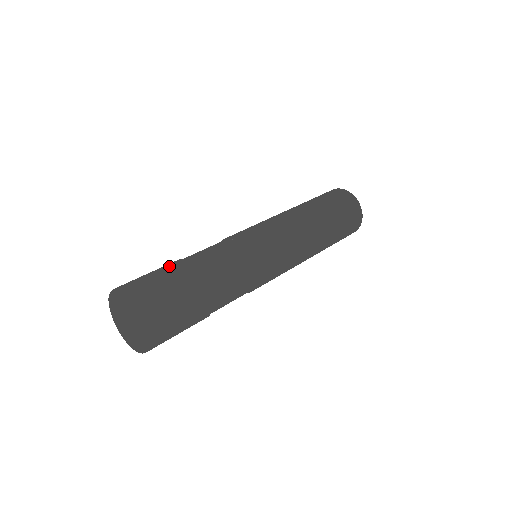
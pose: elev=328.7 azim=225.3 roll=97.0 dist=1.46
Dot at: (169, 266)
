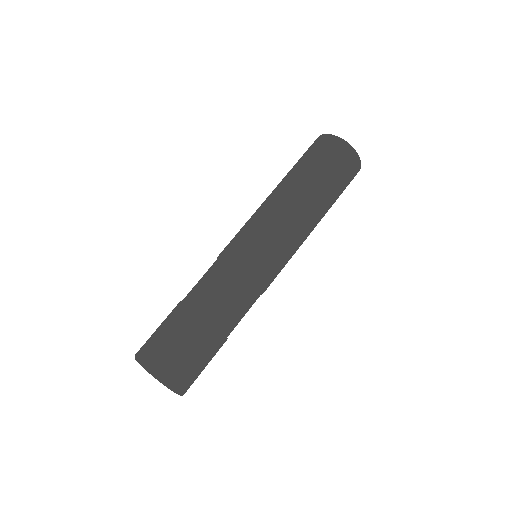
Dot at: (192, 331)
